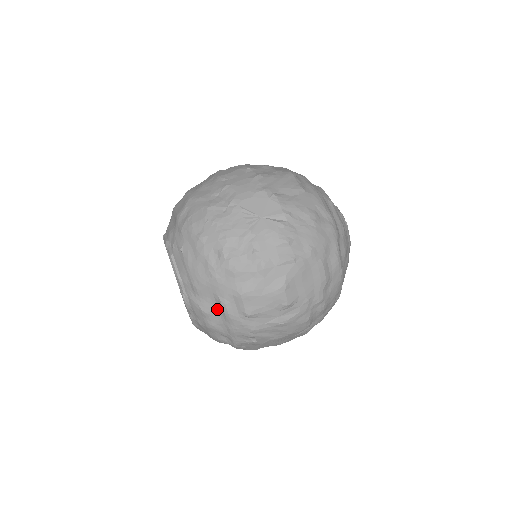
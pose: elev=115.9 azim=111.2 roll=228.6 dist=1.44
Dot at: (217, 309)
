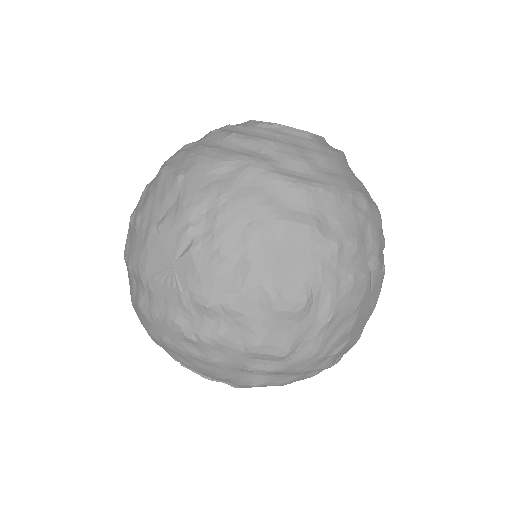
Dot at: (262, 374)
